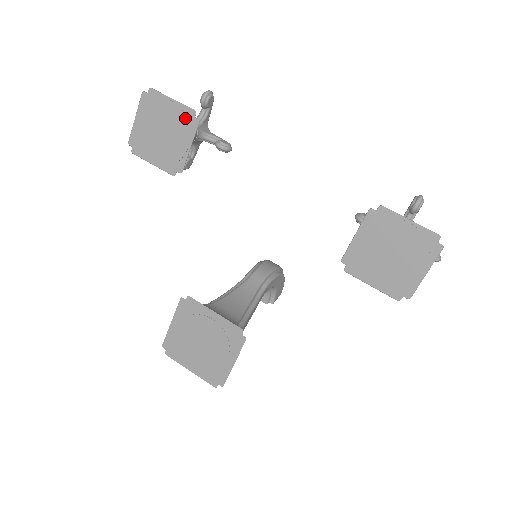
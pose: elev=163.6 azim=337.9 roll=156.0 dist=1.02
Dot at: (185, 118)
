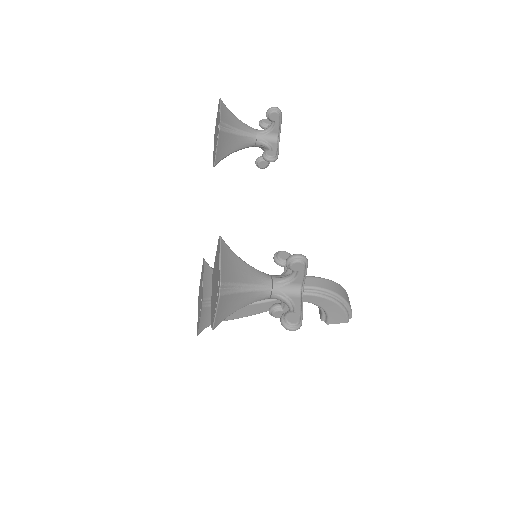
Dot at: (218, 125)
